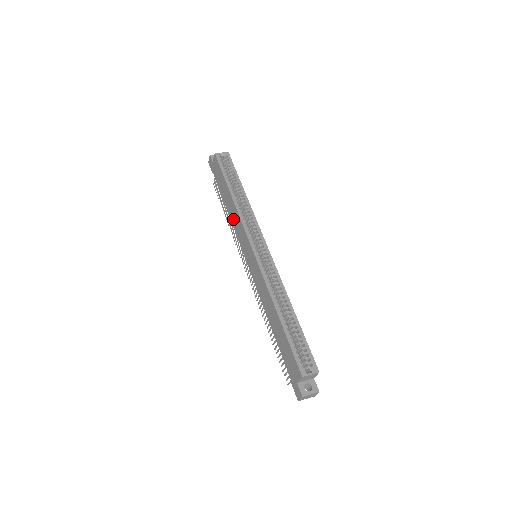
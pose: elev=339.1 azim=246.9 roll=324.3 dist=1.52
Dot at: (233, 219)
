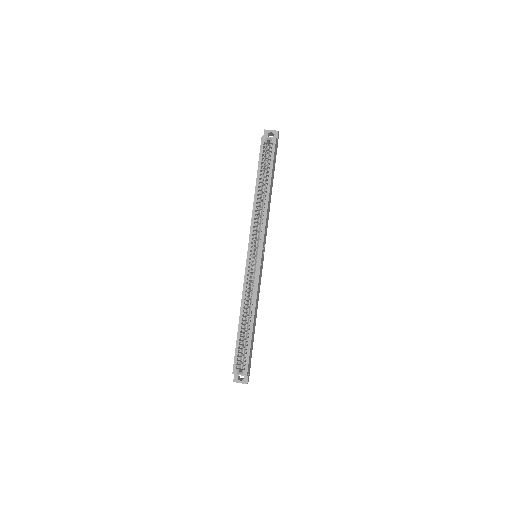
Dot at: occluded
